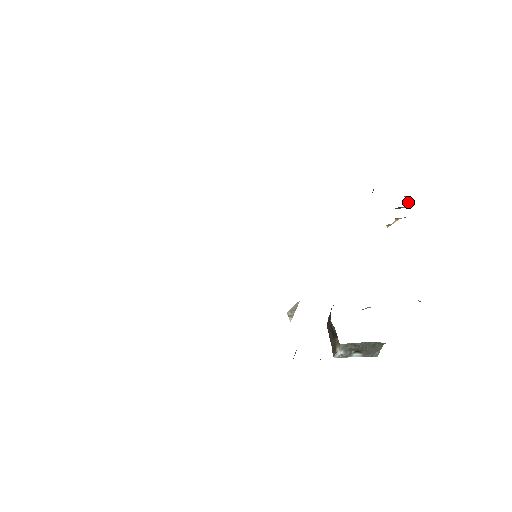
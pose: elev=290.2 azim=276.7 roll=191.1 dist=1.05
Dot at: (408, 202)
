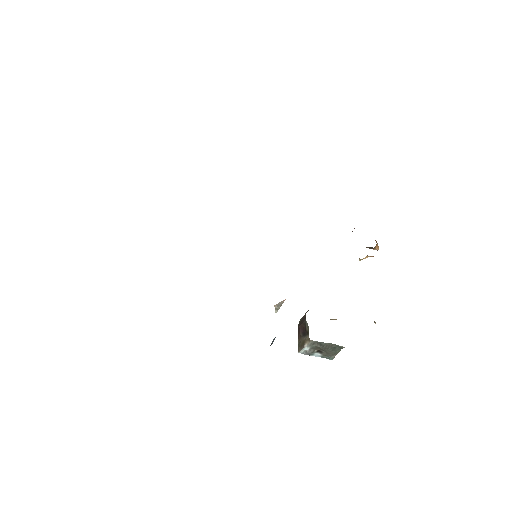
Dot at: (378, 246)
